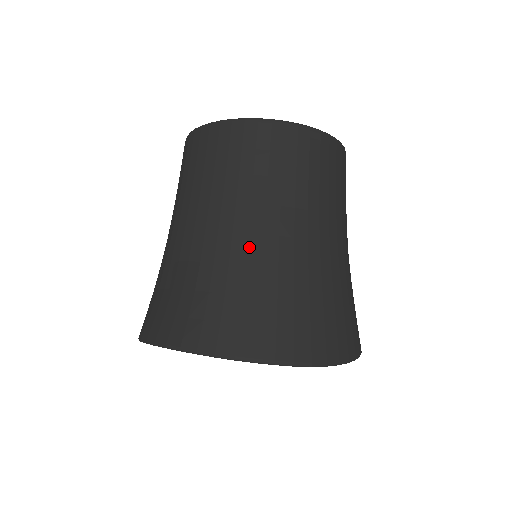
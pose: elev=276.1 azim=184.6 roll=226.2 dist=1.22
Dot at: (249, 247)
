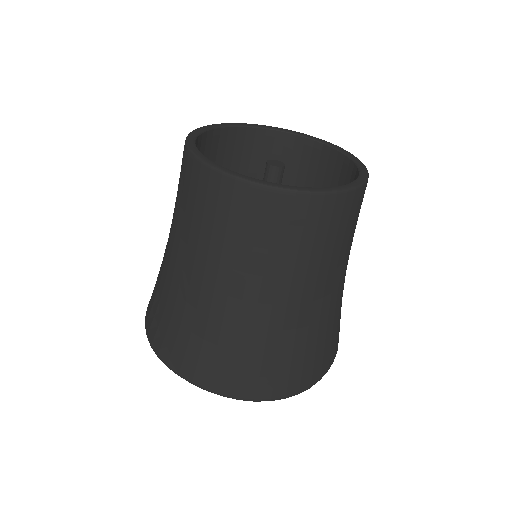
Dot at: (242, 313)
